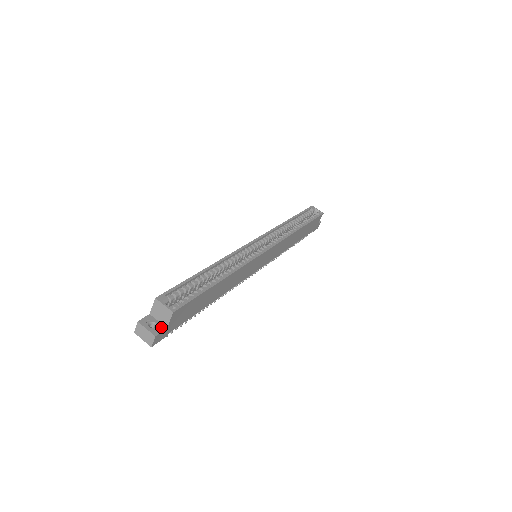
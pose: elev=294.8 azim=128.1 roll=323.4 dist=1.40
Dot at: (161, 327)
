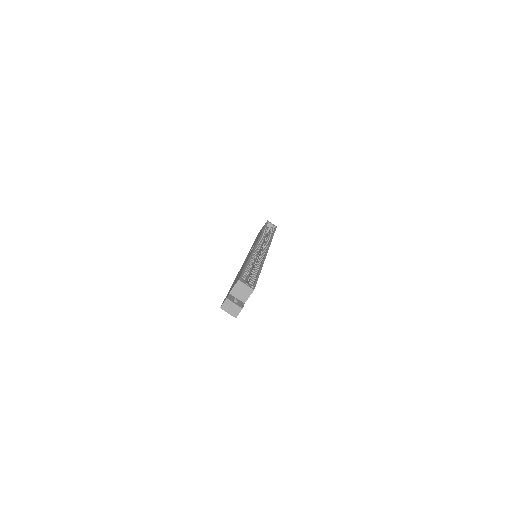
Dot at: (241, 303)
